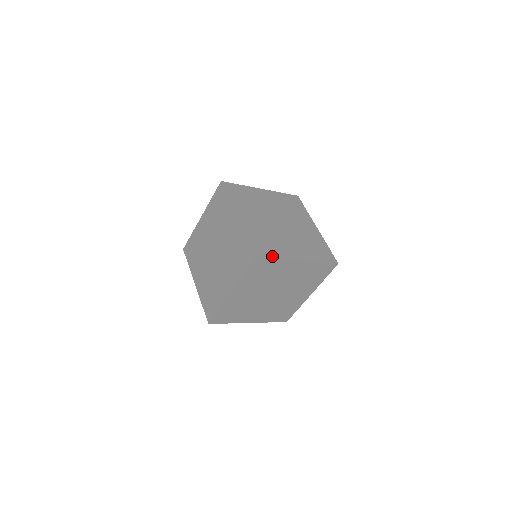
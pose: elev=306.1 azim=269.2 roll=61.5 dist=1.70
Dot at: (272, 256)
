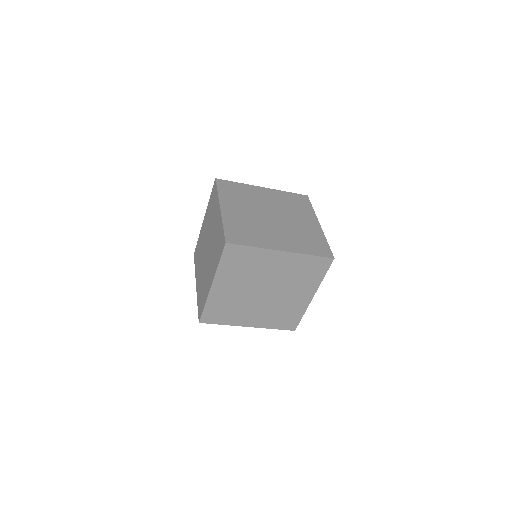
Dot at: (218, 323)
